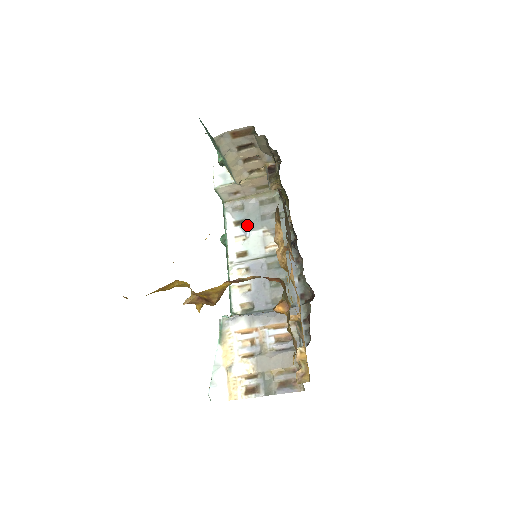
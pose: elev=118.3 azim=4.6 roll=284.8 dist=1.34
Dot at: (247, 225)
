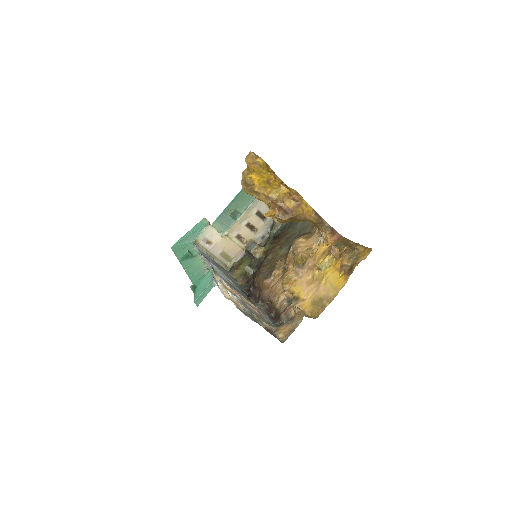
Dot at: (210, 261)
